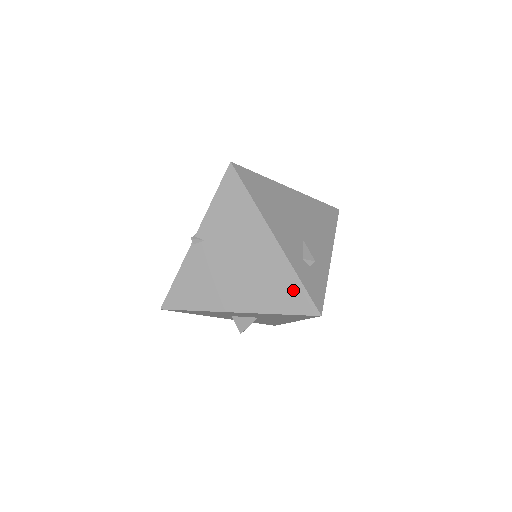
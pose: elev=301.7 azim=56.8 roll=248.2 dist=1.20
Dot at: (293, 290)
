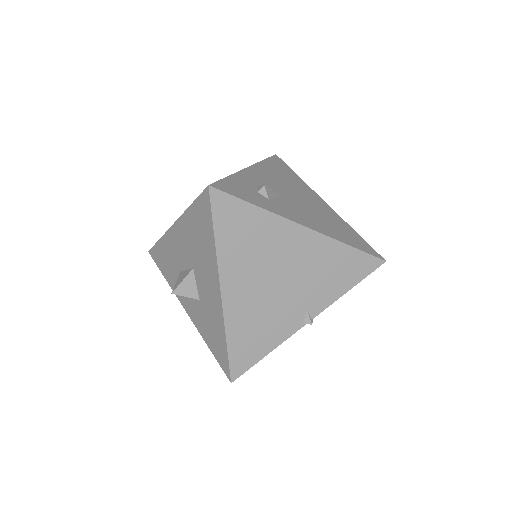
Dot at: occluded
